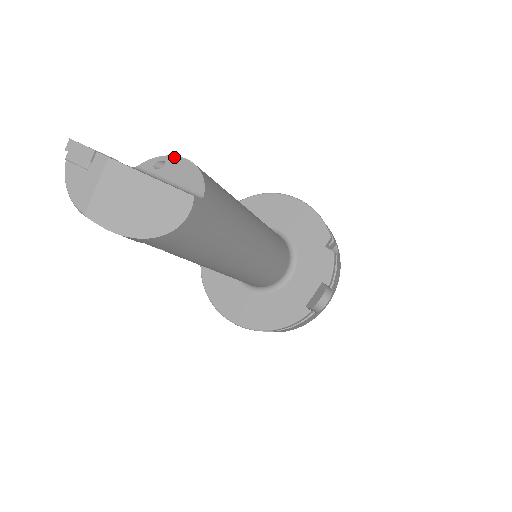
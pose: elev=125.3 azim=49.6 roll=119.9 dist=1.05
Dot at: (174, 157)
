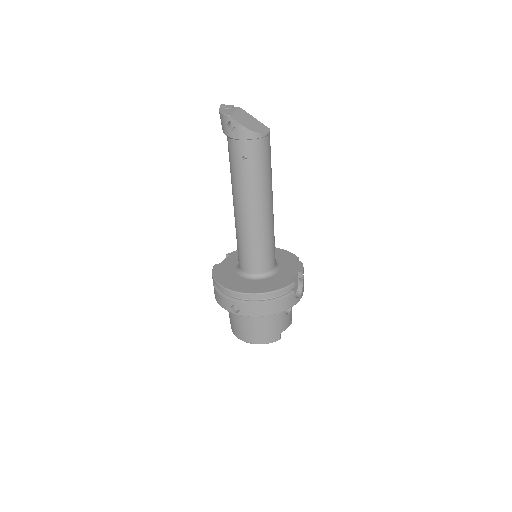
Dot at: occluded
